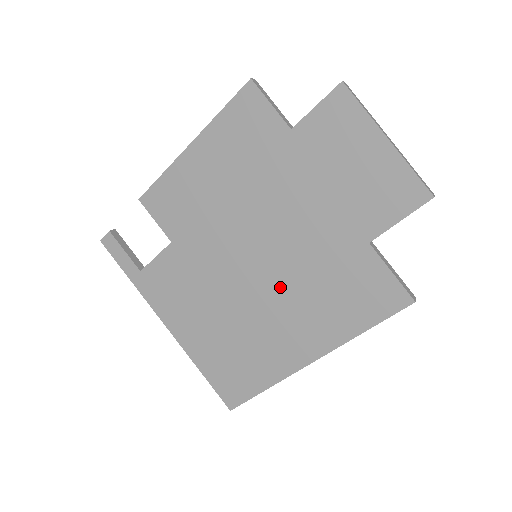
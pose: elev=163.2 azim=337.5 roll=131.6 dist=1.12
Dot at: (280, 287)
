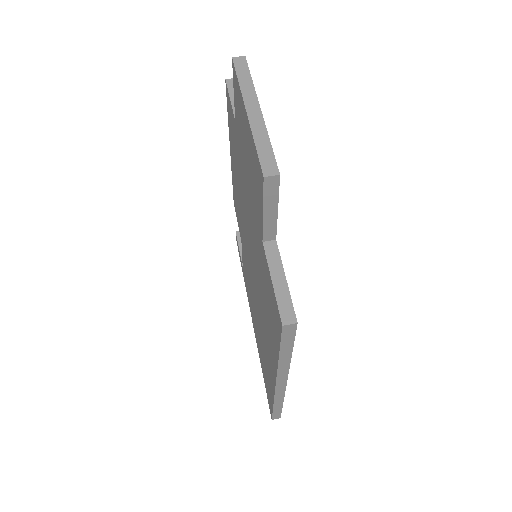
Dot at: (258, 290)
